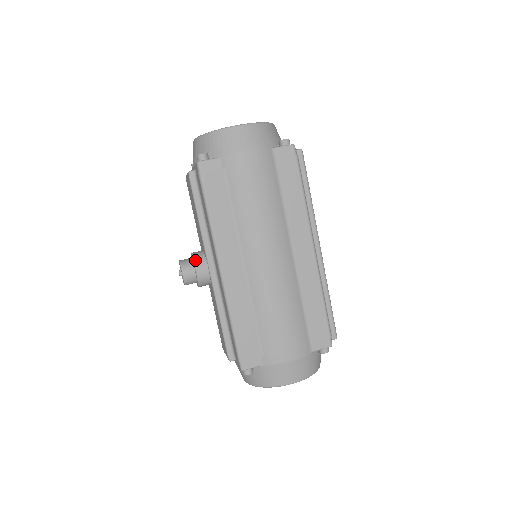
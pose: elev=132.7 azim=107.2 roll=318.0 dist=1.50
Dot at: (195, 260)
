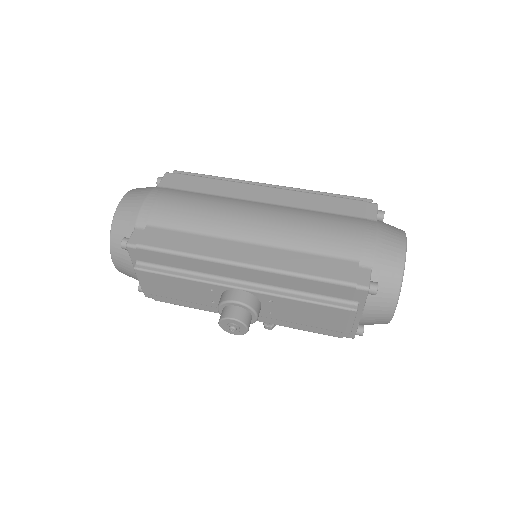
Dot at: (224, 300)
